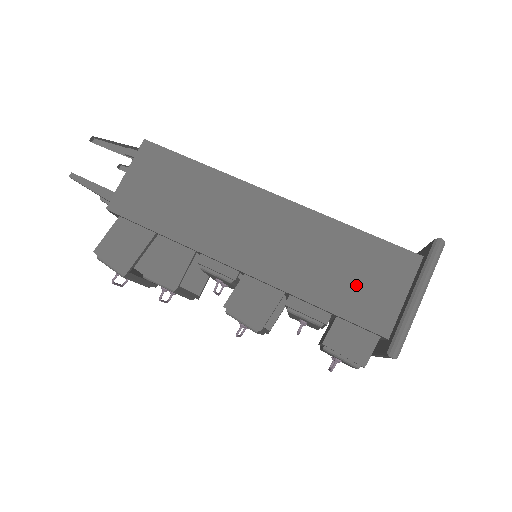
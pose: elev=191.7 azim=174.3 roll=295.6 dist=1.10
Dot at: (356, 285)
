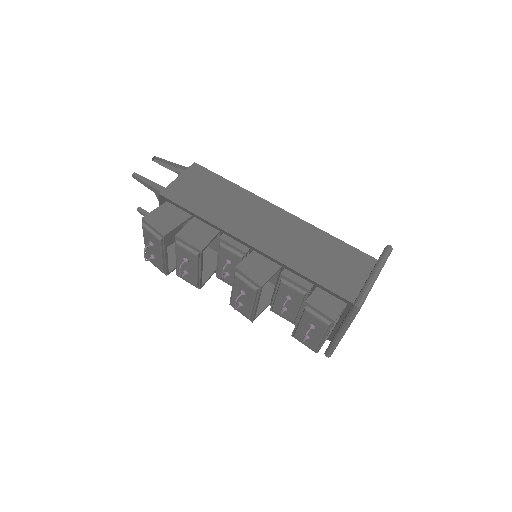
Dot at: (332, 268)
